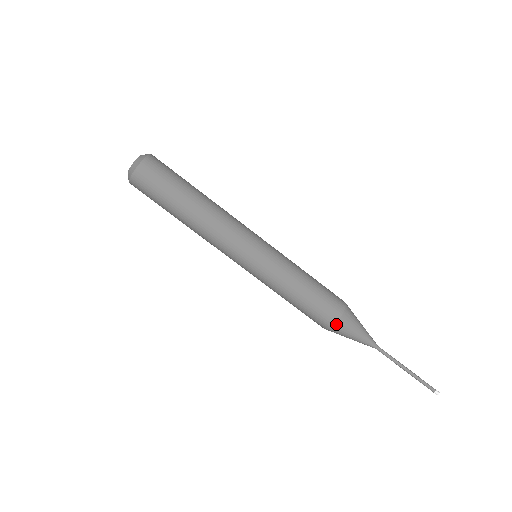
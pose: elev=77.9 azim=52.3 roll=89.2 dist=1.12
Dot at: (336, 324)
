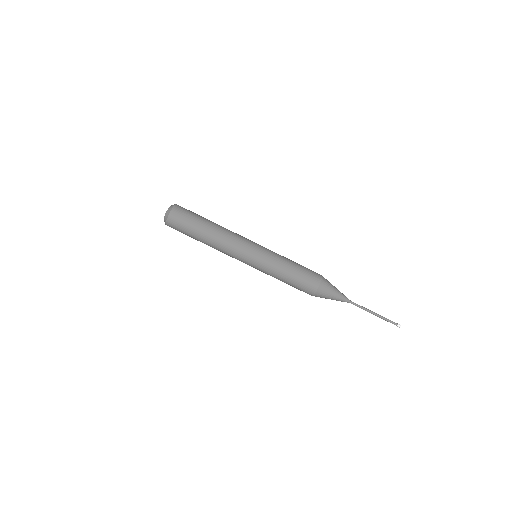
Dot at: (317, 291)
